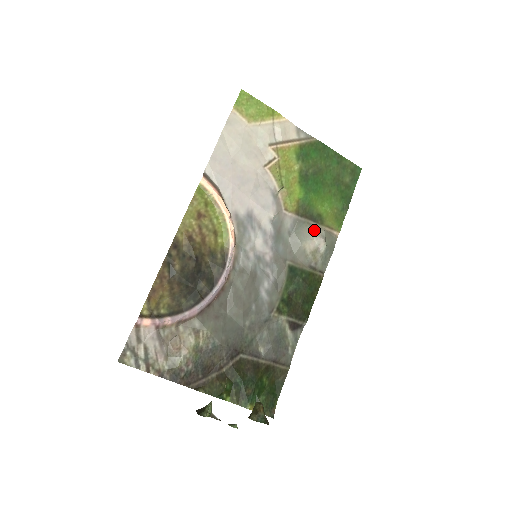
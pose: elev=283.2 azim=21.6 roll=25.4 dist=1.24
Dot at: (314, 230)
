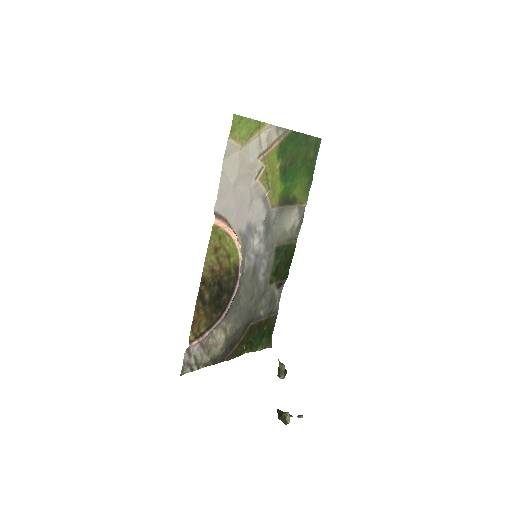
Dot at: (291, 212)
